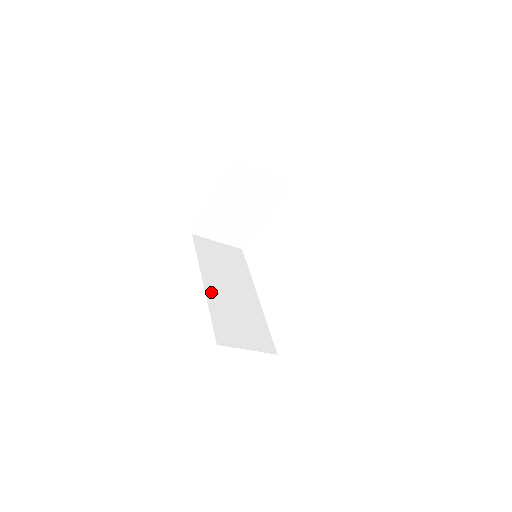
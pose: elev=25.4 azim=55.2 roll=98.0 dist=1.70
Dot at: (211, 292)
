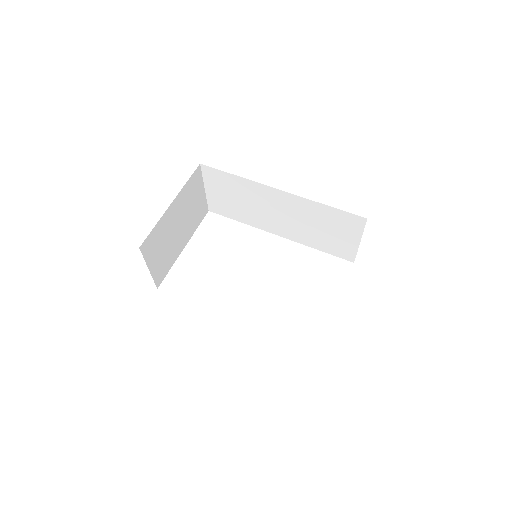
Dot at: occluded
